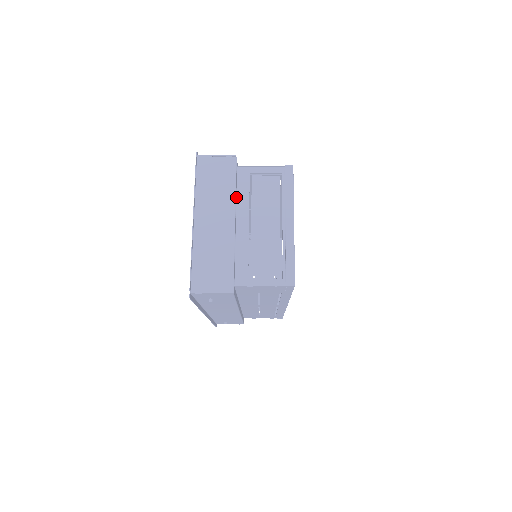
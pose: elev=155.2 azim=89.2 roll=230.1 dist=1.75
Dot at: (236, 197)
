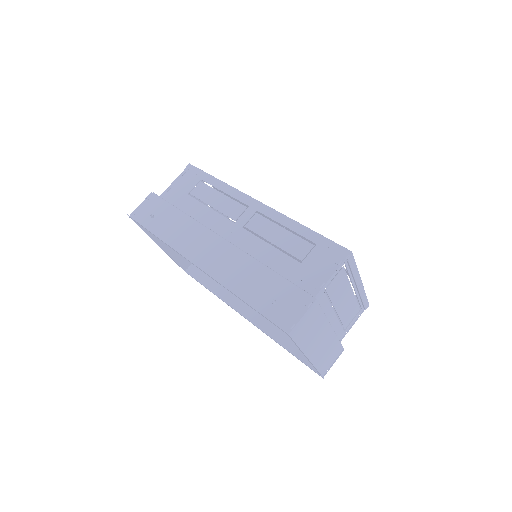
Dot at: occluded
